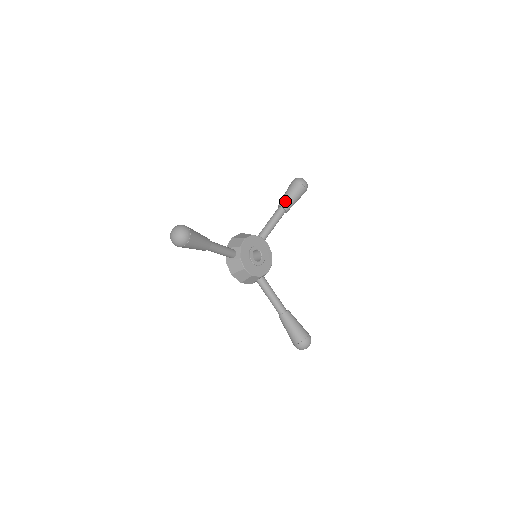
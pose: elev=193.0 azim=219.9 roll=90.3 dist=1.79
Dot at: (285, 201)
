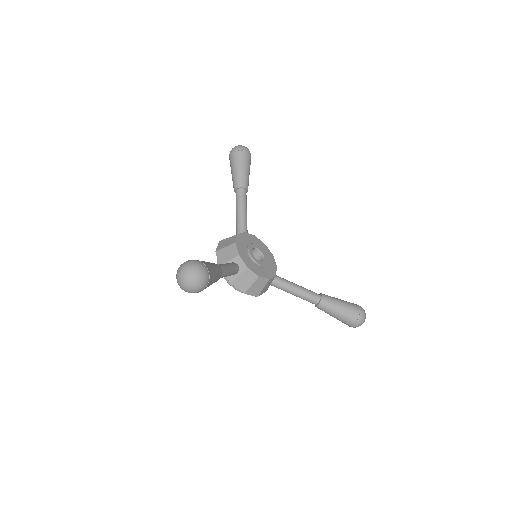
Dot at: (240, 179)
